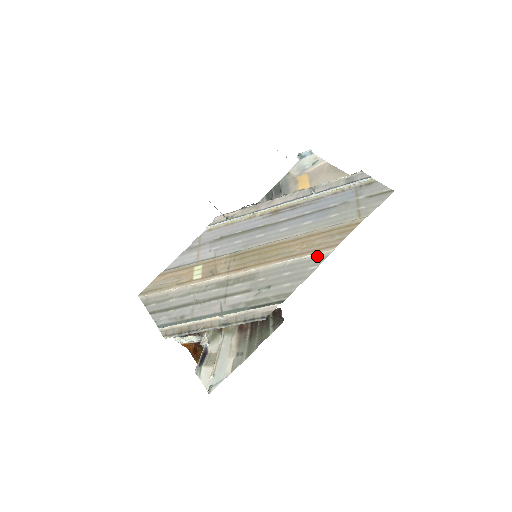
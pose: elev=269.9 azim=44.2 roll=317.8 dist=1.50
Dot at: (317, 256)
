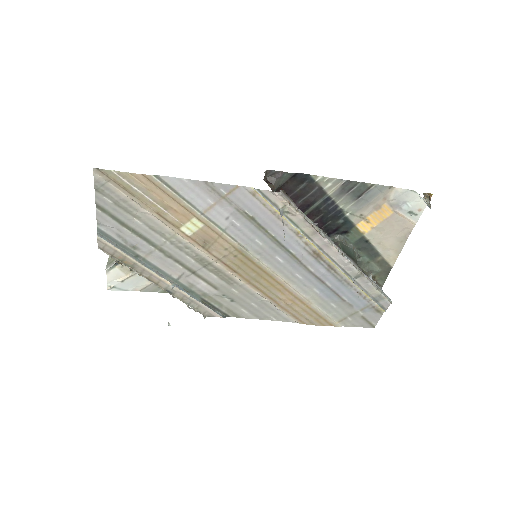
Dot at: (285, 316)
